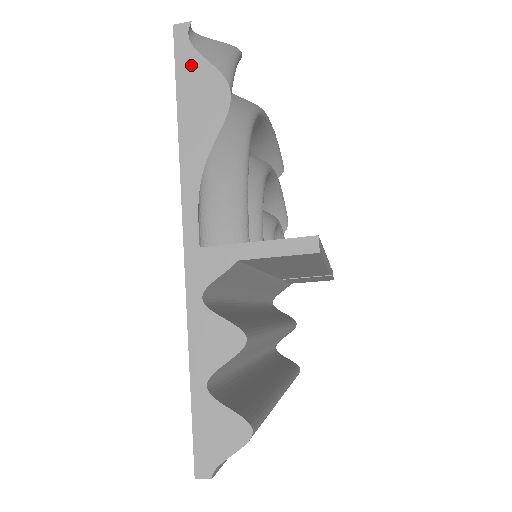
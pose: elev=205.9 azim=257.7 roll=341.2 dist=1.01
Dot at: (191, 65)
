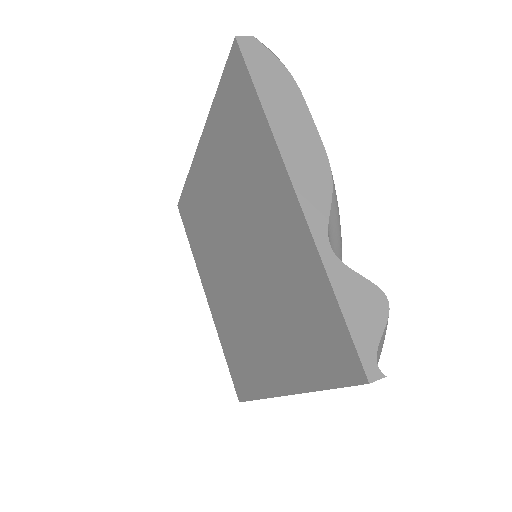
Dot at: occluded
